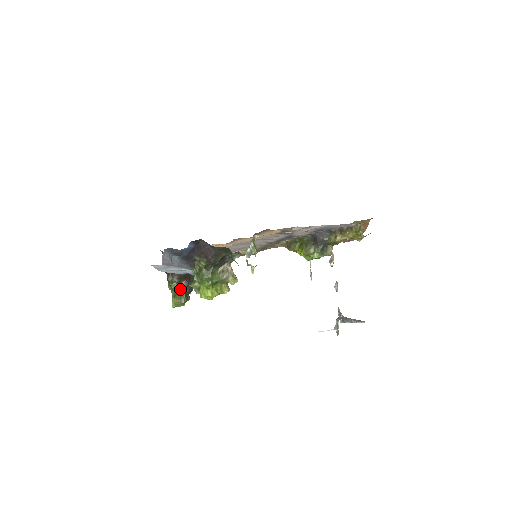
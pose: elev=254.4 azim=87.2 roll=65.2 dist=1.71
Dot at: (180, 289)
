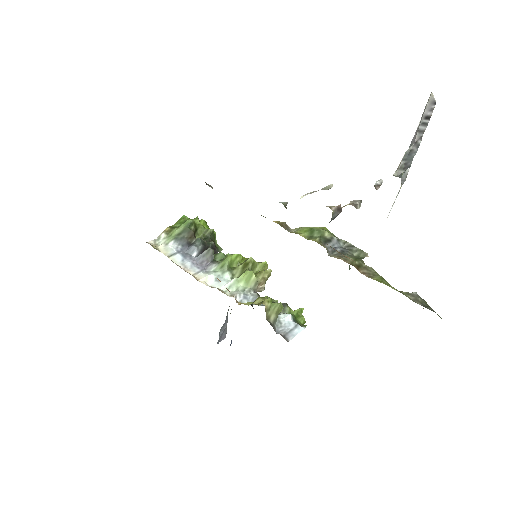
Dot at: occluded
